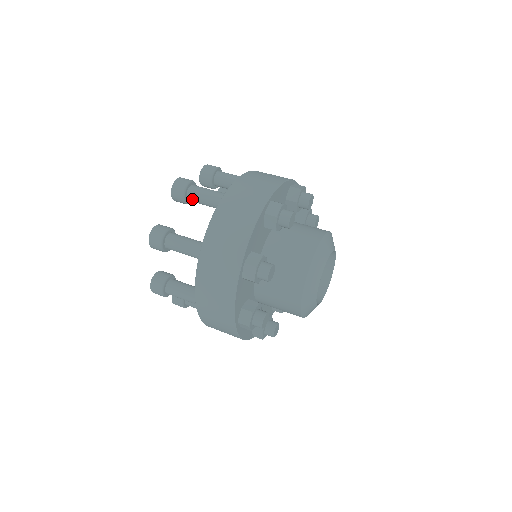
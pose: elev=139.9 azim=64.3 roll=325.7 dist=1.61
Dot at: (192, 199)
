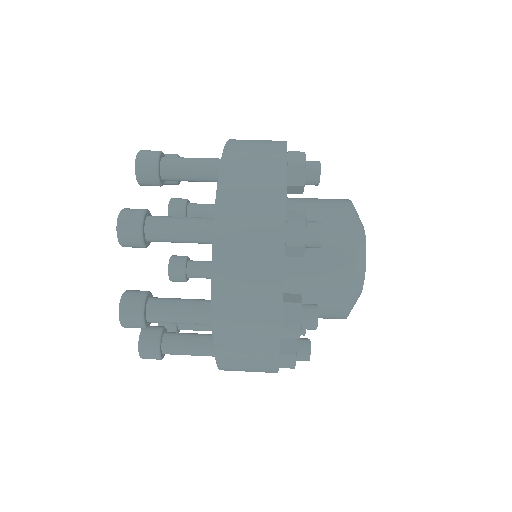
Dot at: (156, 241)
